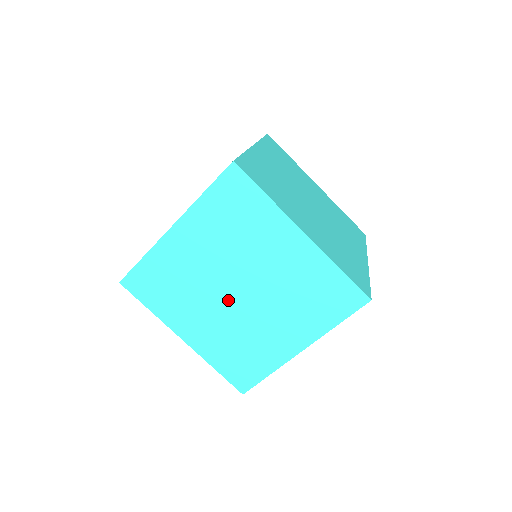
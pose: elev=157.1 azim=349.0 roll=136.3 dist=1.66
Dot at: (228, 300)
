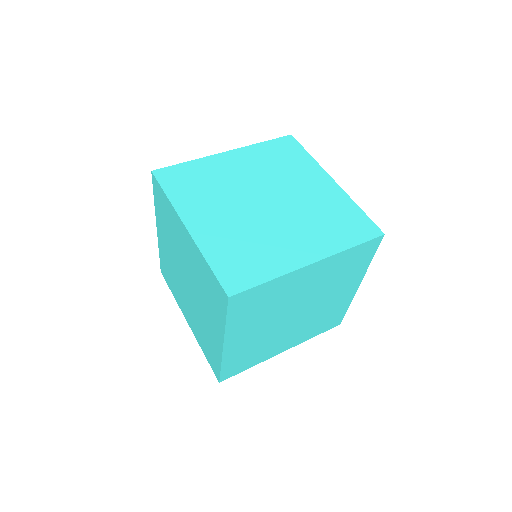
Dot at: (187, 290)
